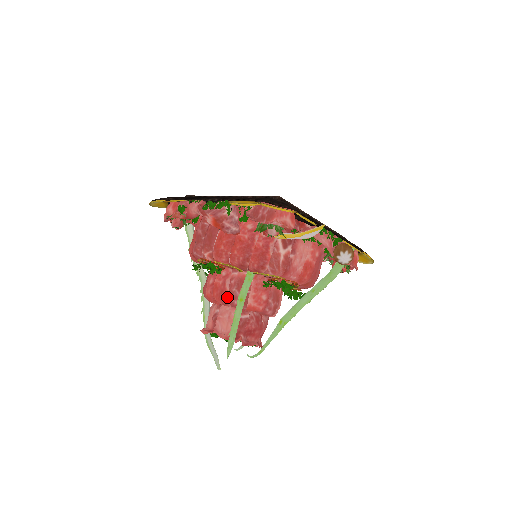
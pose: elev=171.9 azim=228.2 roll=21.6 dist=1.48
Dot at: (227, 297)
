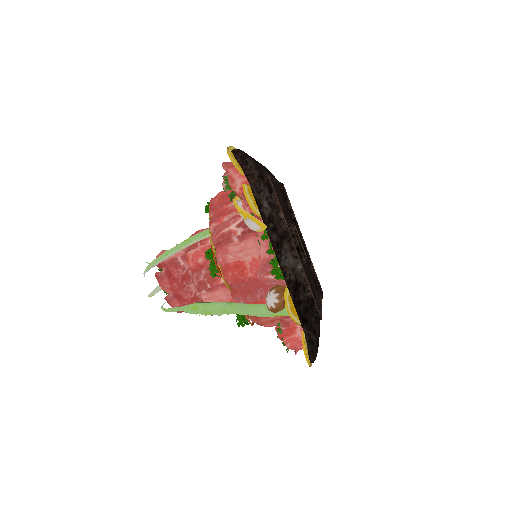
Dot at: occluded
